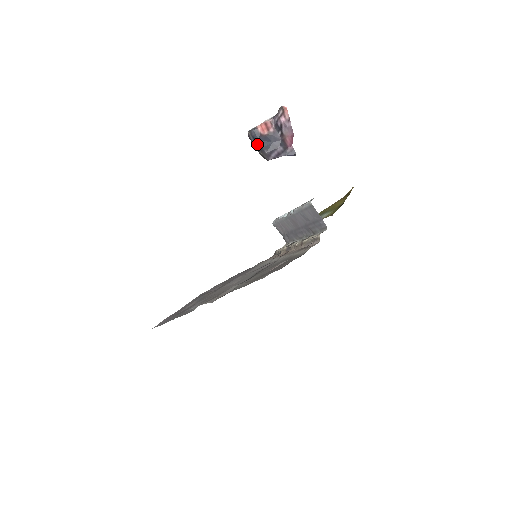
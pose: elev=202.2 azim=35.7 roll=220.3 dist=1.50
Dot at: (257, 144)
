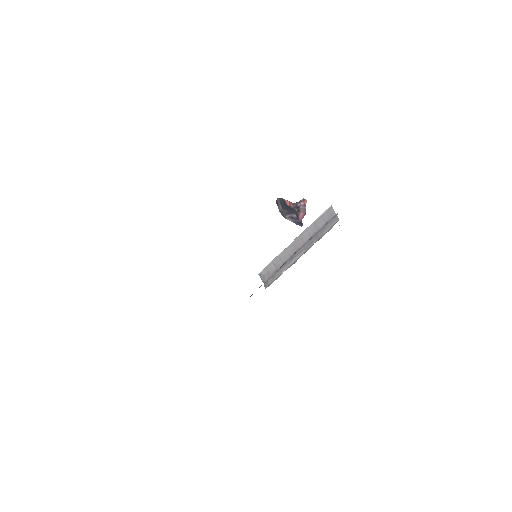
Dot at: (282, 205)
